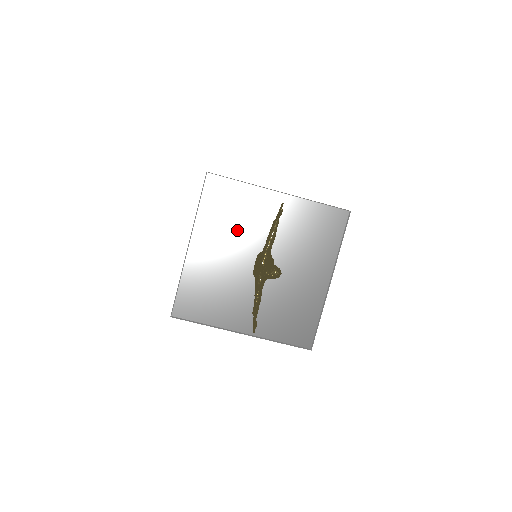
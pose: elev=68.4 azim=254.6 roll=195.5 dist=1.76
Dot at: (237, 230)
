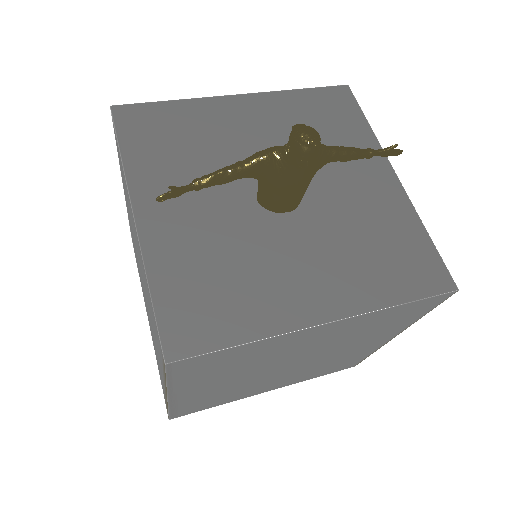
Dot at: occluded
